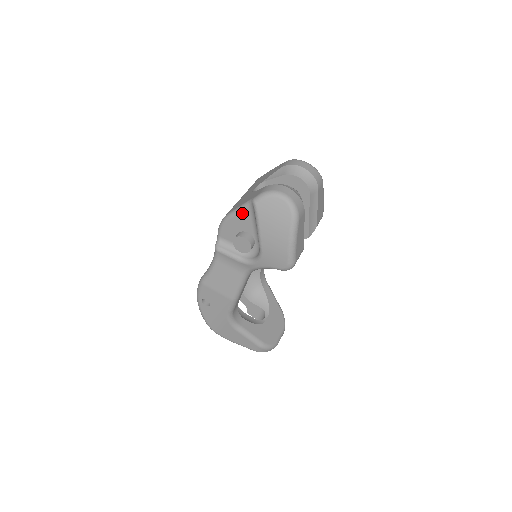
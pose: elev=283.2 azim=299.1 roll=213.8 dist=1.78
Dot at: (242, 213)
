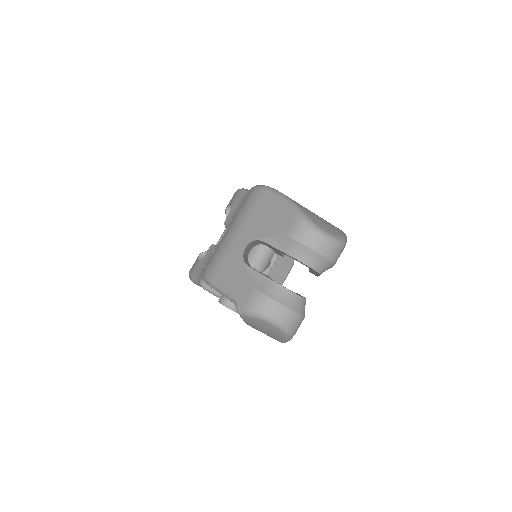
Dot at: (226, 297)
